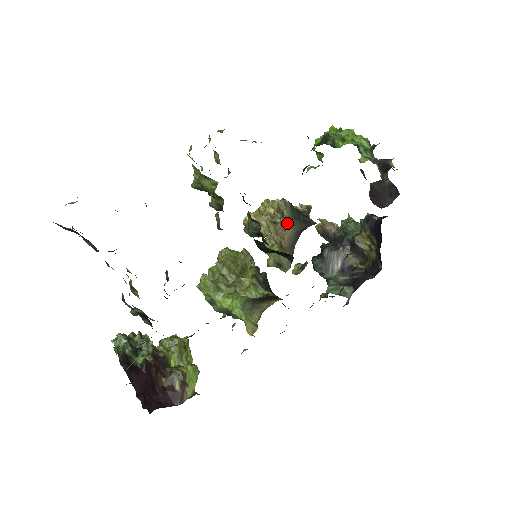
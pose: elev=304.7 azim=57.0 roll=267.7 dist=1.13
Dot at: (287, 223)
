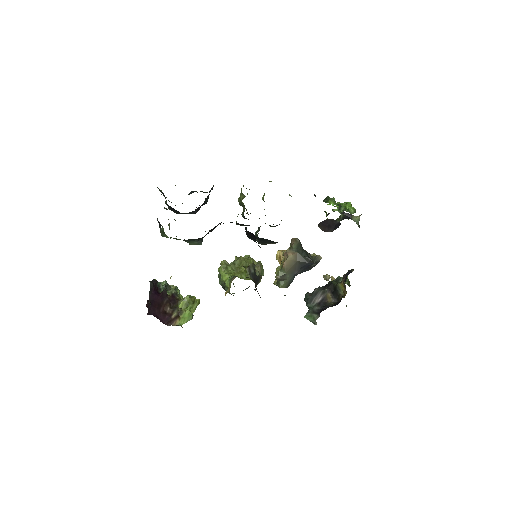
Dot at: (291, 252)
